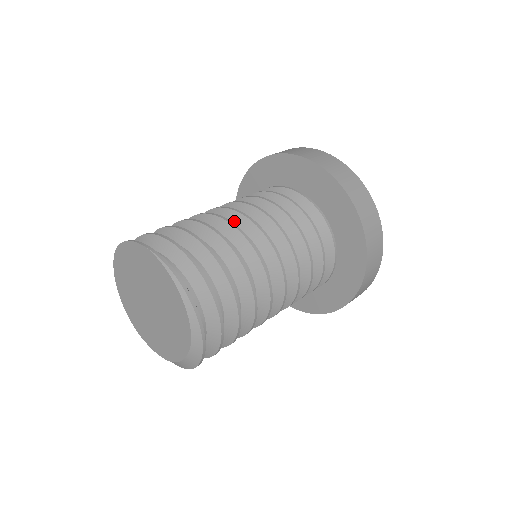
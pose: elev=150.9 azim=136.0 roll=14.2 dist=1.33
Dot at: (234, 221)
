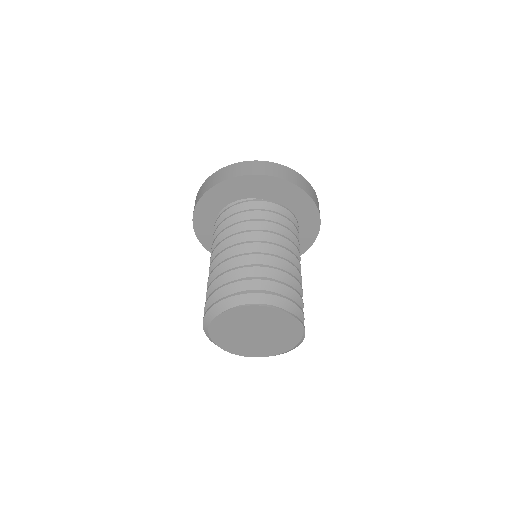
Dot at: (290, 261)
